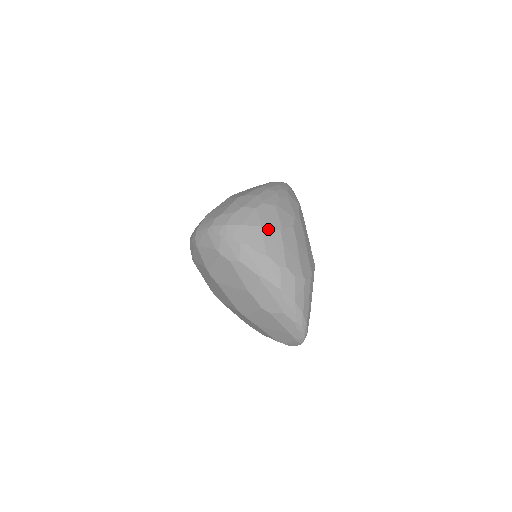
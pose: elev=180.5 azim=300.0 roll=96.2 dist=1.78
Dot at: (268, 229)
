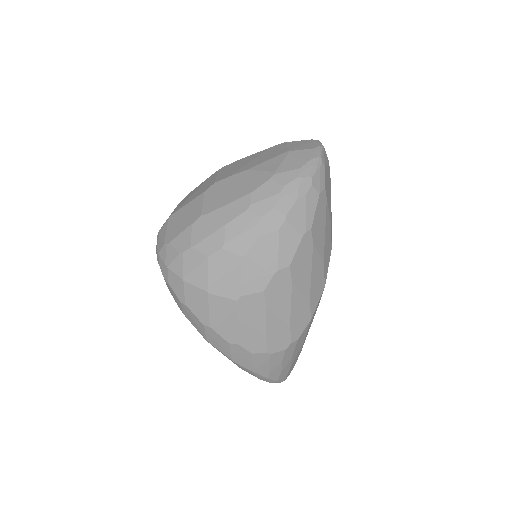
Dot at: (217, 296)
